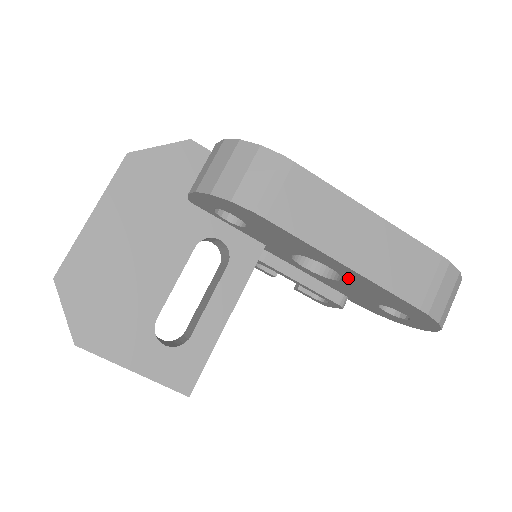
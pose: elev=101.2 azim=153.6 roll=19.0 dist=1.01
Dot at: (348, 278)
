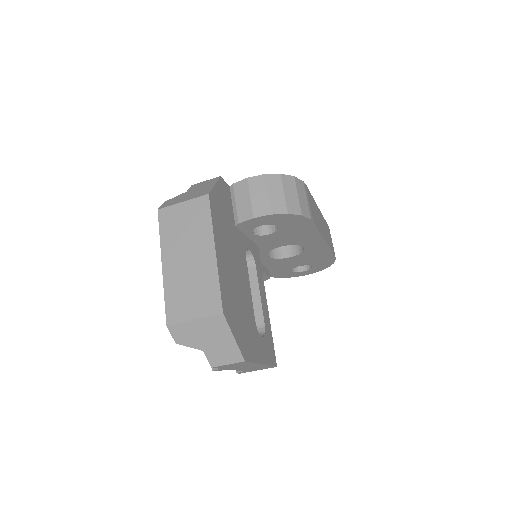
Dot at: (307, 252)
